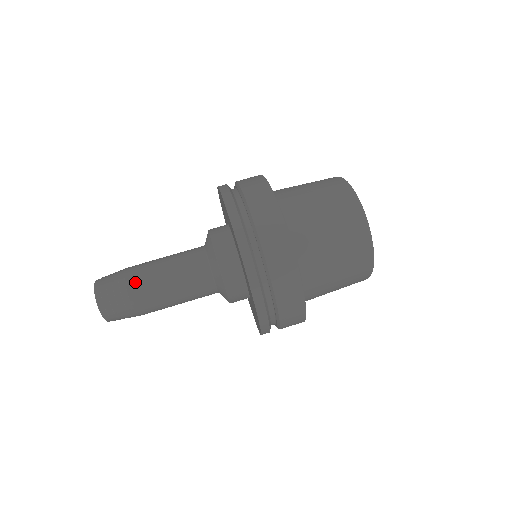
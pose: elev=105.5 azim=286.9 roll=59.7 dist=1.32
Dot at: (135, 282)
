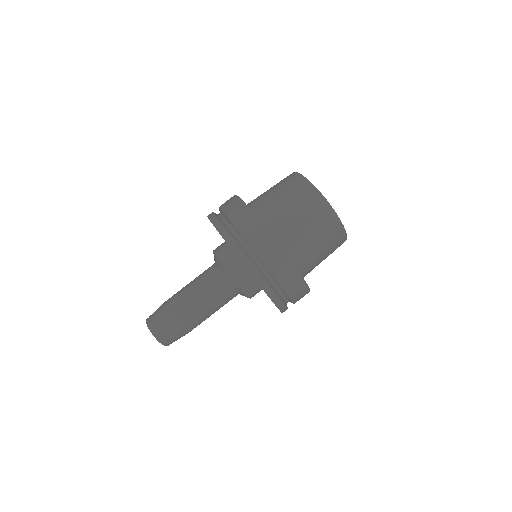
Dot at: (176, 311)
